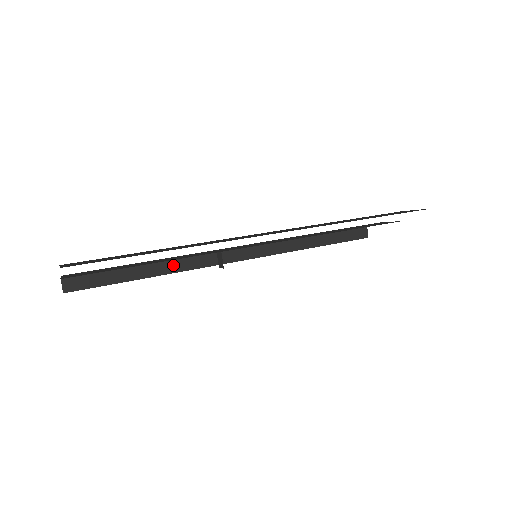
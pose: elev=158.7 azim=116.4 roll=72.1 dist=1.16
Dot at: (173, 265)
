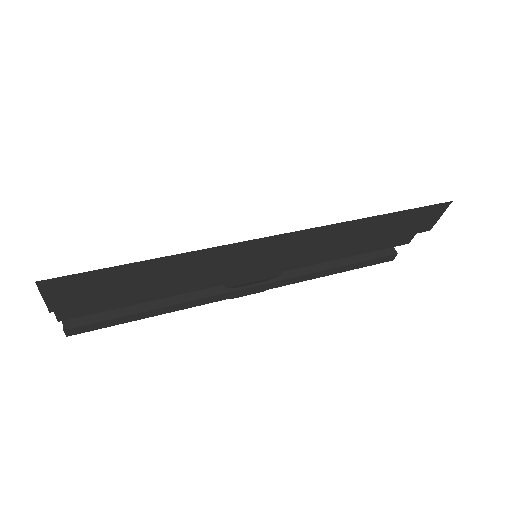
Dot at: (178, 296)
